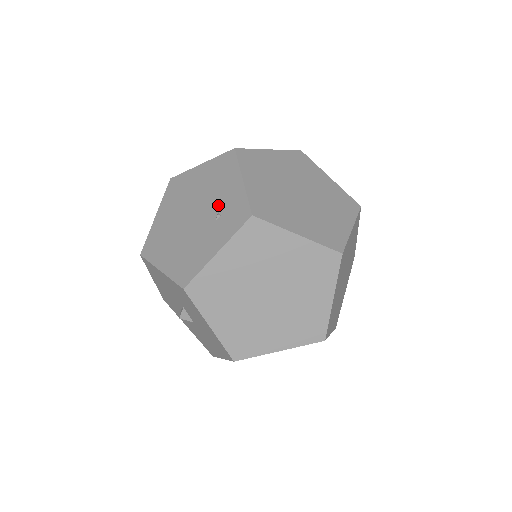
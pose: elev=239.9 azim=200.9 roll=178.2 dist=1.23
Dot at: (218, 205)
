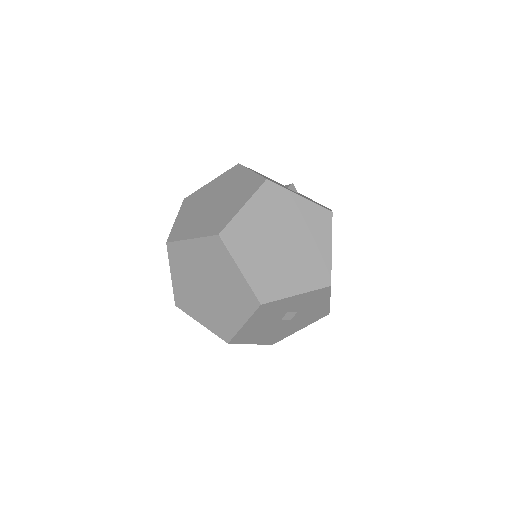
Dot at: occluded
